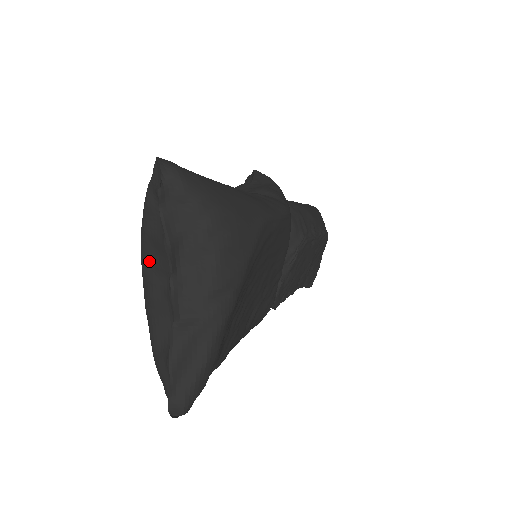
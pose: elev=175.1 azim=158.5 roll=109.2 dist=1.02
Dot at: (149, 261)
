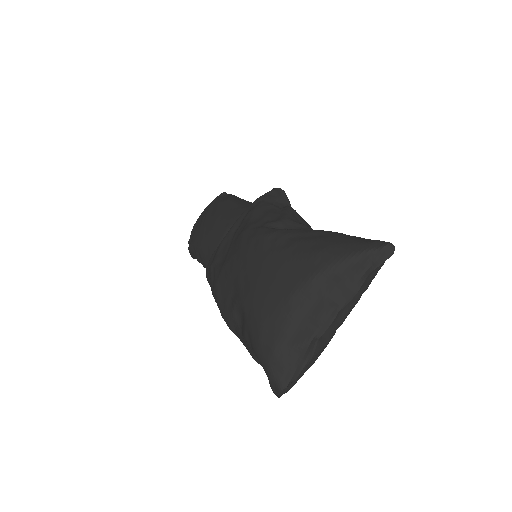
Dot at: (324, 288)
